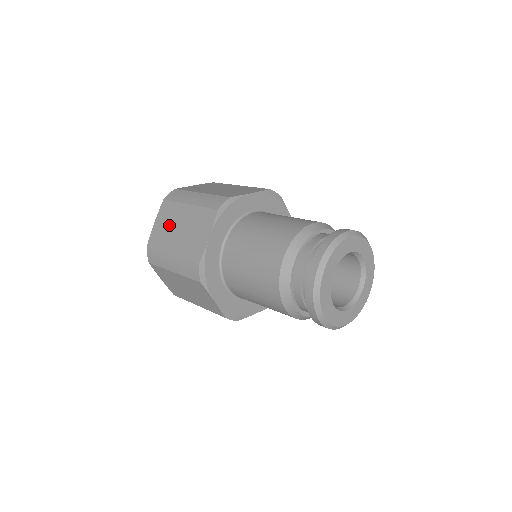
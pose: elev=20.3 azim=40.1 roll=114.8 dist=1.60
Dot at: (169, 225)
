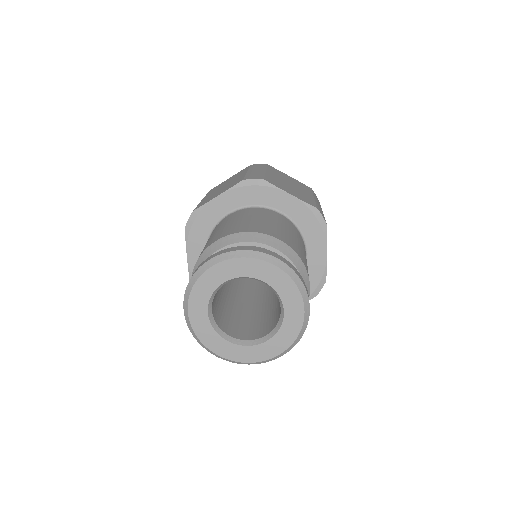
Dot at: occluded
